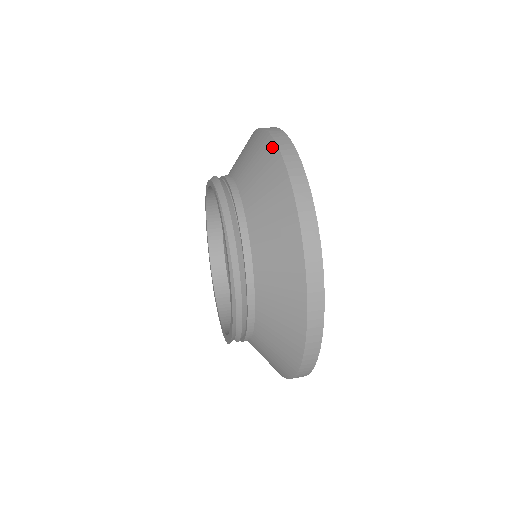
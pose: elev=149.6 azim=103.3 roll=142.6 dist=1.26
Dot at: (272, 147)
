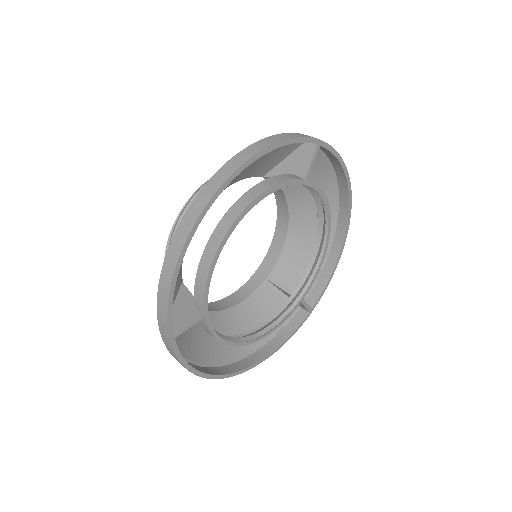
Dot at: (175, 233)
